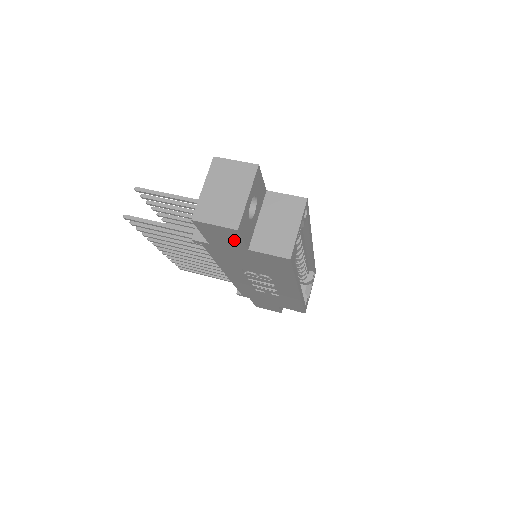
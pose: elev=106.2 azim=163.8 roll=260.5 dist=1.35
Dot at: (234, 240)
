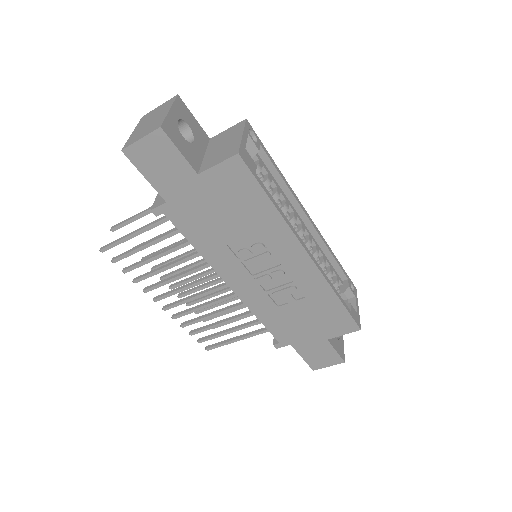
Dot at: (174, 161)
